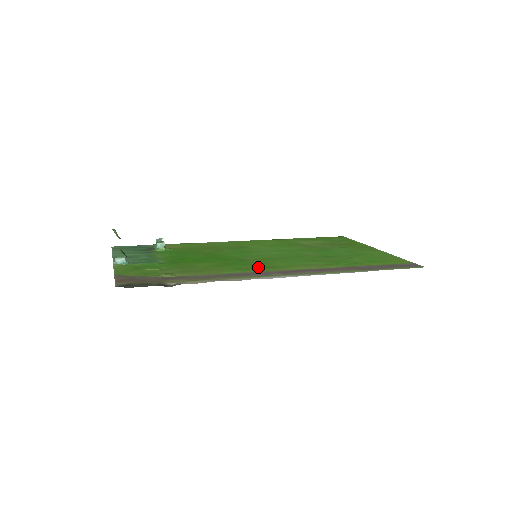
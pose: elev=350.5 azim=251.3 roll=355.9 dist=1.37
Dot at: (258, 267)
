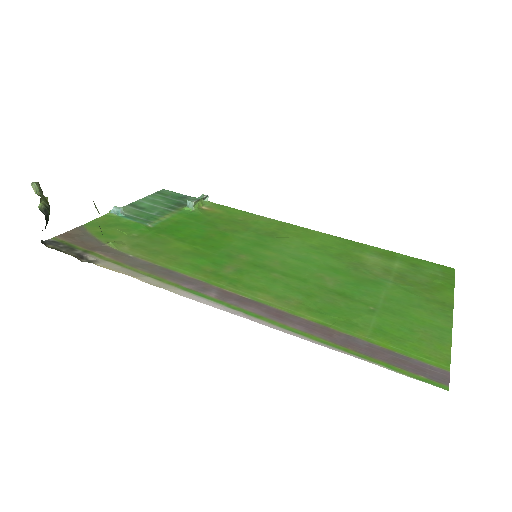
Dot at: (217, 274)
